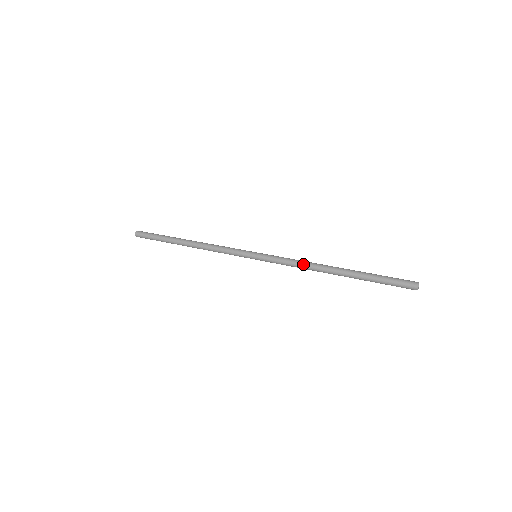
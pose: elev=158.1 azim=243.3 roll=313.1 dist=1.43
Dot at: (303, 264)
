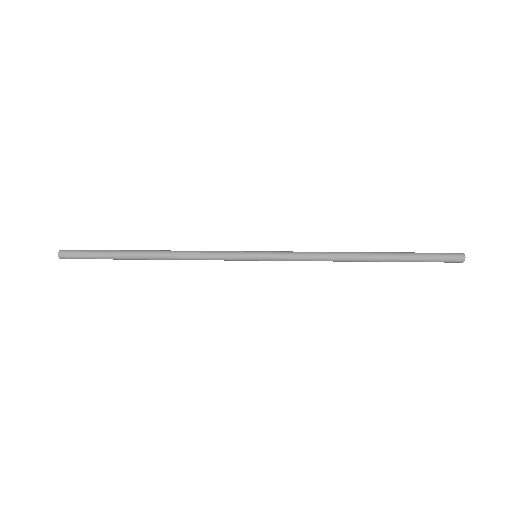
Dot at: occluded
